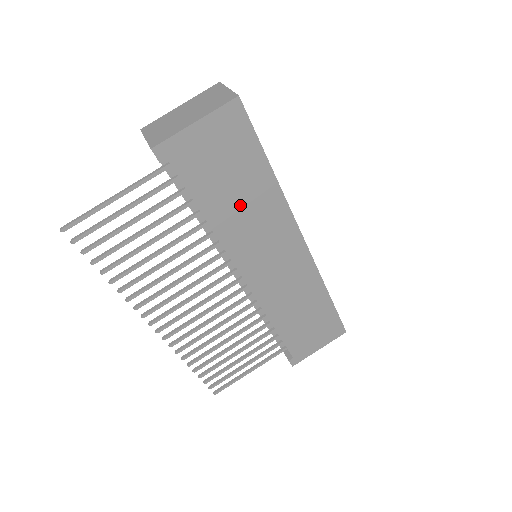
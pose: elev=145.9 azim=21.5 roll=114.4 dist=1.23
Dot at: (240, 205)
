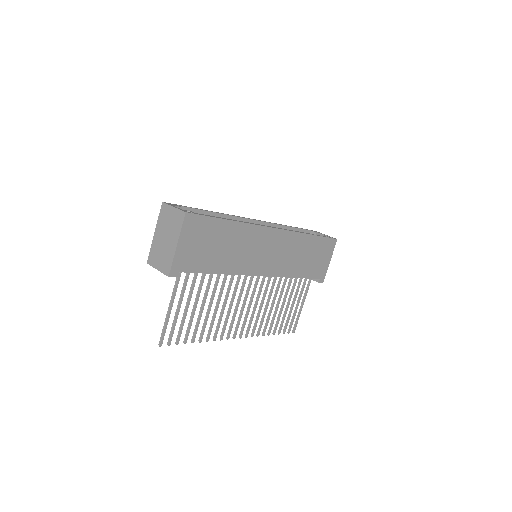
Dot at: (229, 251)
